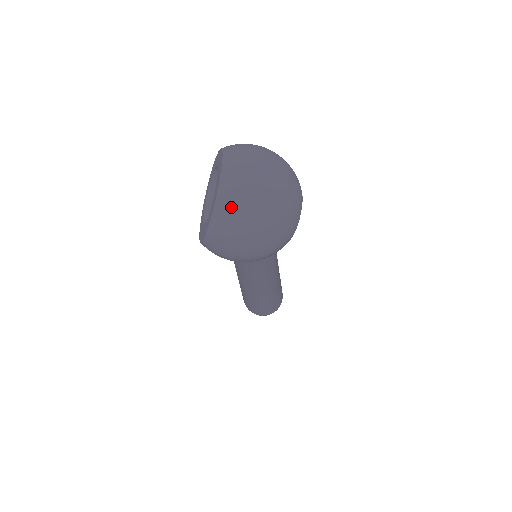
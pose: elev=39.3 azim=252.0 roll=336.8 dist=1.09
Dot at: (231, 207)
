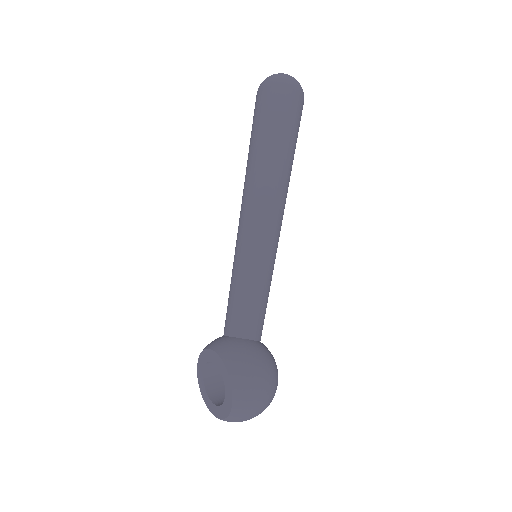
Dot at: occluded
